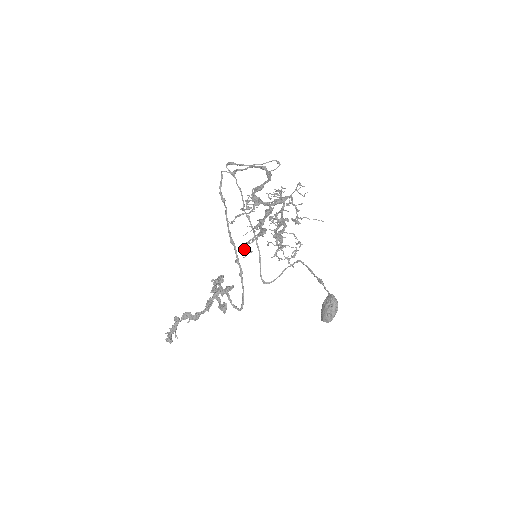
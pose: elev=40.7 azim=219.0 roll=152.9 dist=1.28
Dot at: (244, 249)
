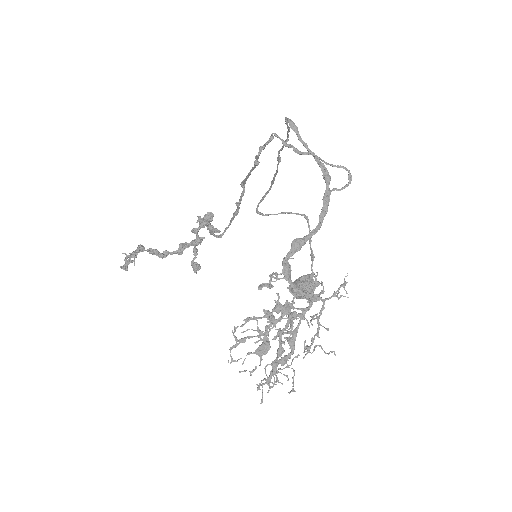
Dot at: (235, 345)
